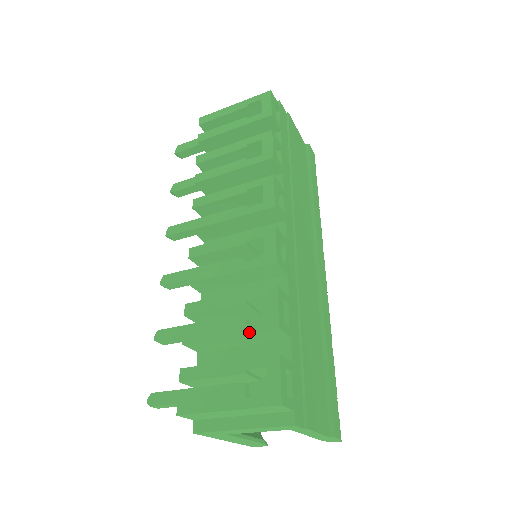
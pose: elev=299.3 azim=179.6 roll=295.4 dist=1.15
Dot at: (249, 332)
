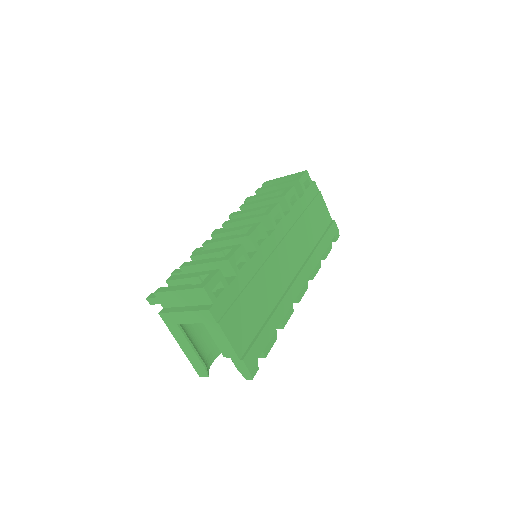
Dot at: (213, 261)
